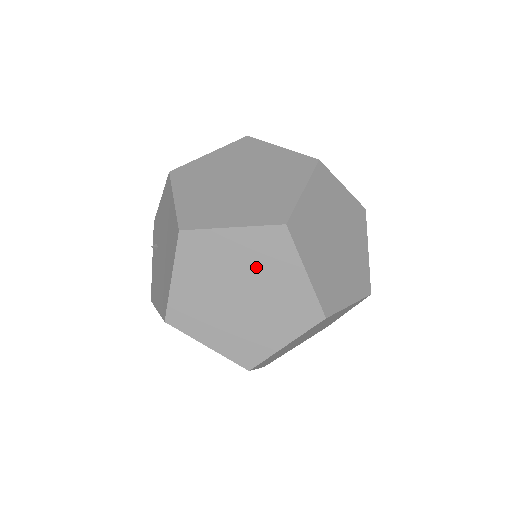
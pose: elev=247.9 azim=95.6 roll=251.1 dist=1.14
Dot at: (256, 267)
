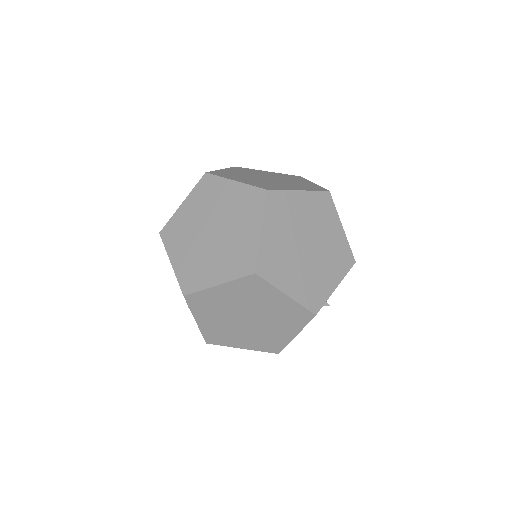
Dot at: (208, 207)
